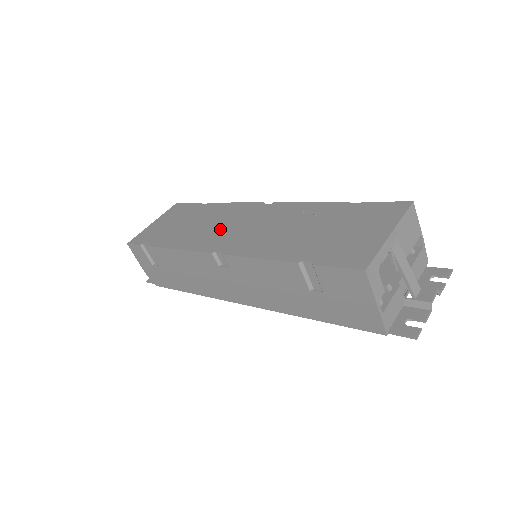
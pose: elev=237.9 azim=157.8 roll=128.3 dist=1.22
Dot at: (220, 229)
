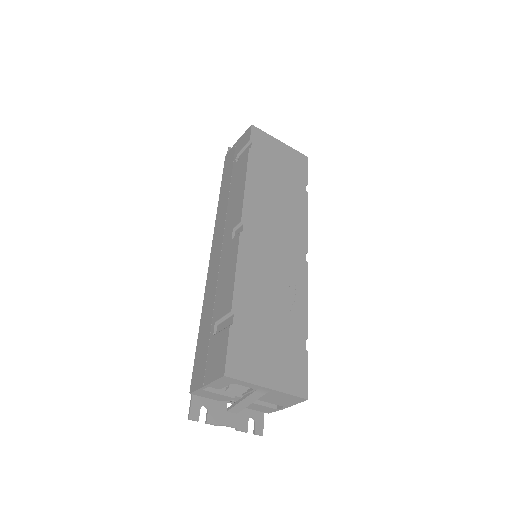
Dot at: (272, 219)
